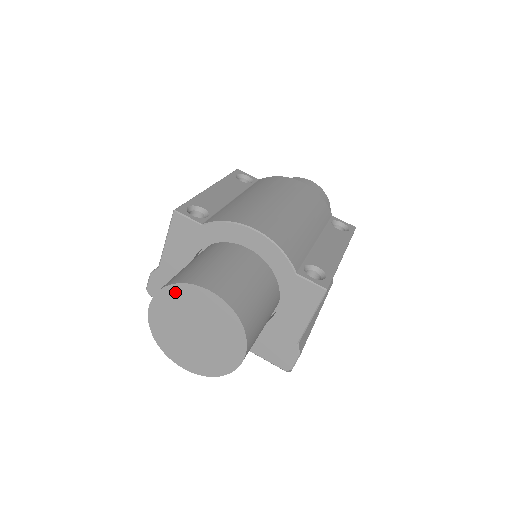
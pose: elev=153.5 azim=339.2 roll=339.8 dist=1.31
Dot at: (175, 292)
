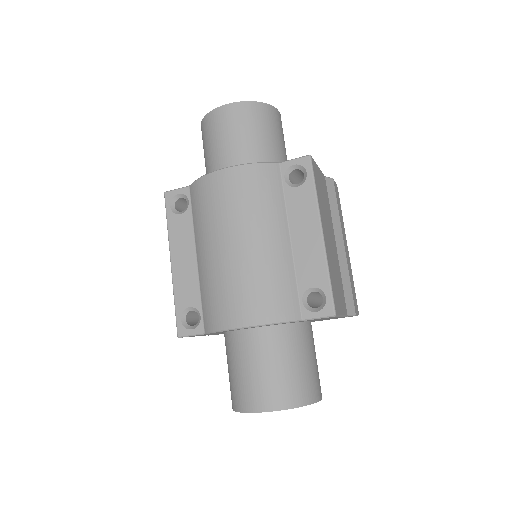
Dot at: occluded
